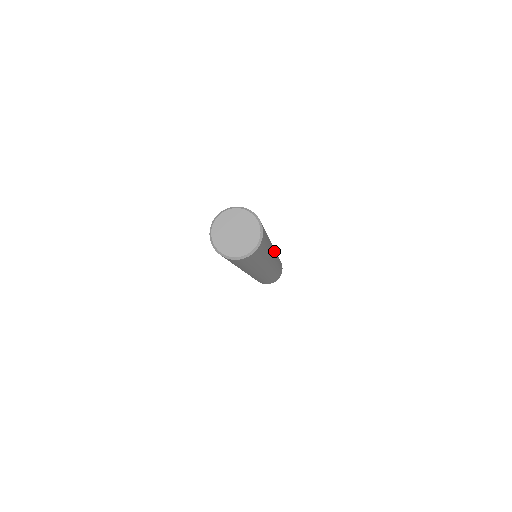
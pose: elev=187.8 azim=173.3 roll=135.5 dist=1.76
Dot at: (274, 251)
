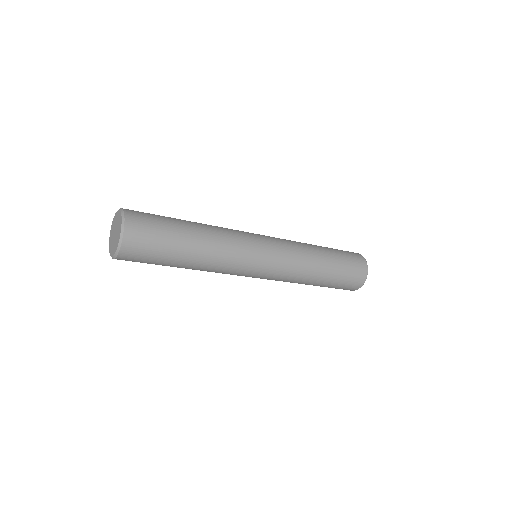
Dot at: (251, 267)
